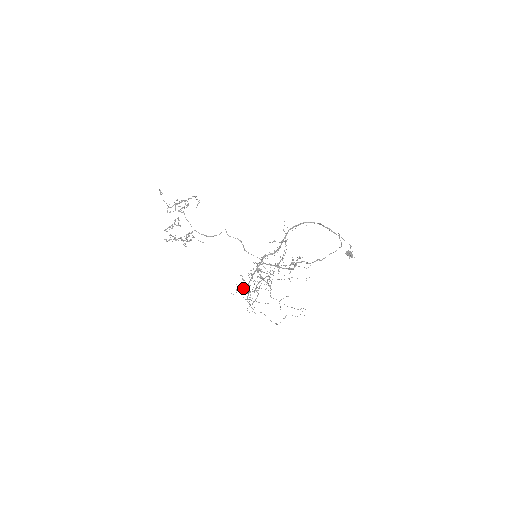
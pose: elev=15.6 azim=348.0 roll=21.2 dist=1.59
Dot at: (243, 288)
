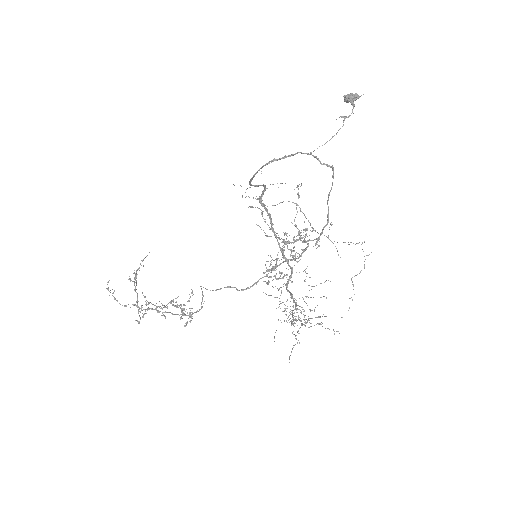
Dot at: occluded
